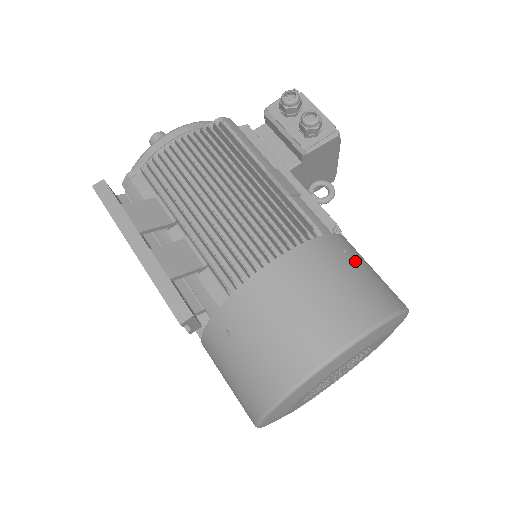
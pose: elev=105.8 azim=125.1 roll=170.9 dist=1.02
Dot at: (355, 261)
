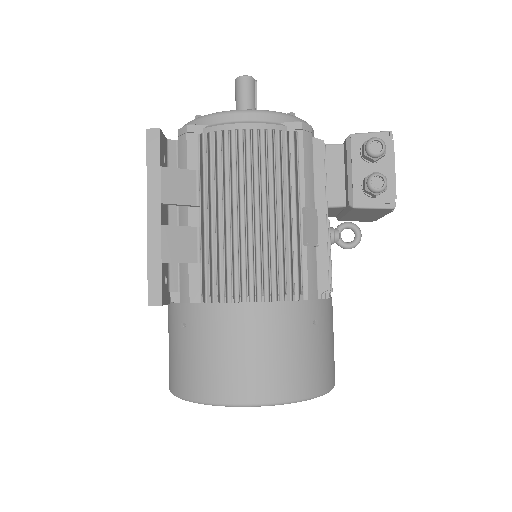
Dot at: (317, 335)
